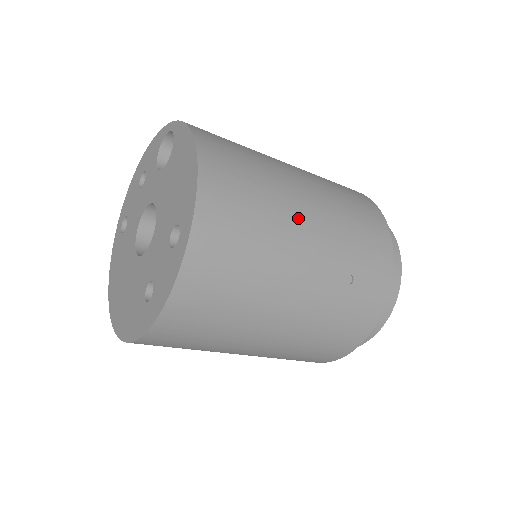
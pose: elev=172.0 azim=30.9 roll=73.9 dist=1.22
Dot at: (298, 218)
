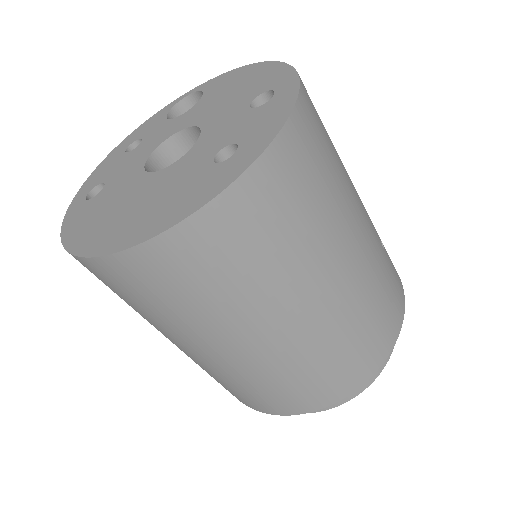
Dot at: occluded
